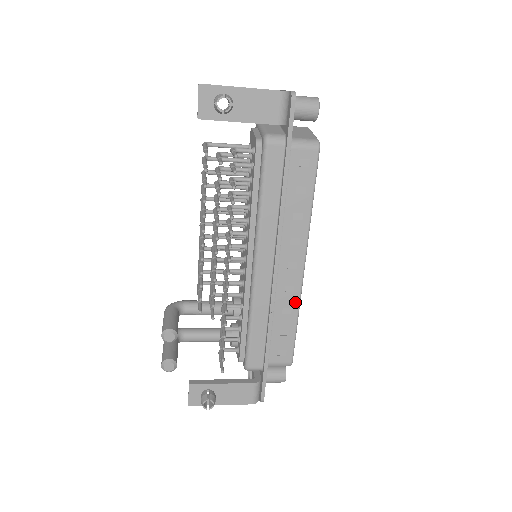
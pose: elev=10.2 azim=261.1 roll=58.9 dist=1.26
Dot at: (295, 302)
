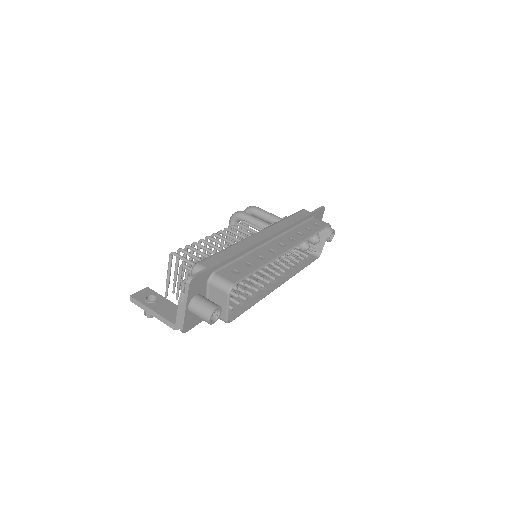
Dot at: (291, 274)
